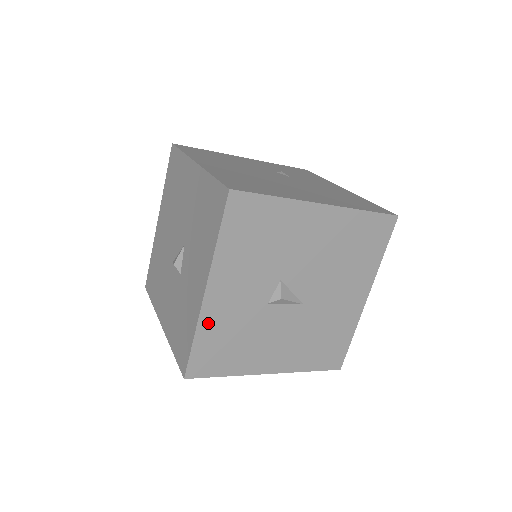
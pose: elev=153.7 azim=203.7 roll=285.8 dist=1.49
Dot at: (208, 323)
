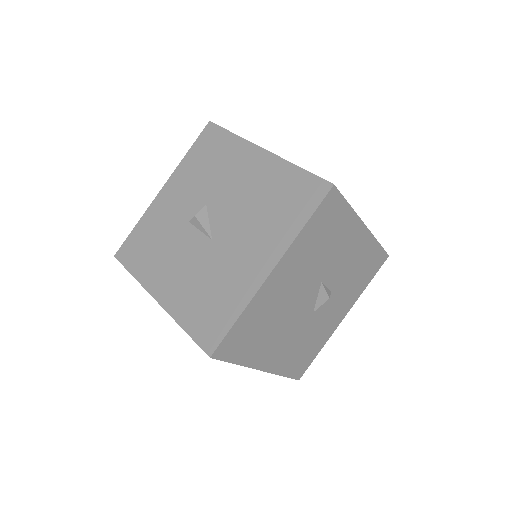
Dot at: (150, 216)
